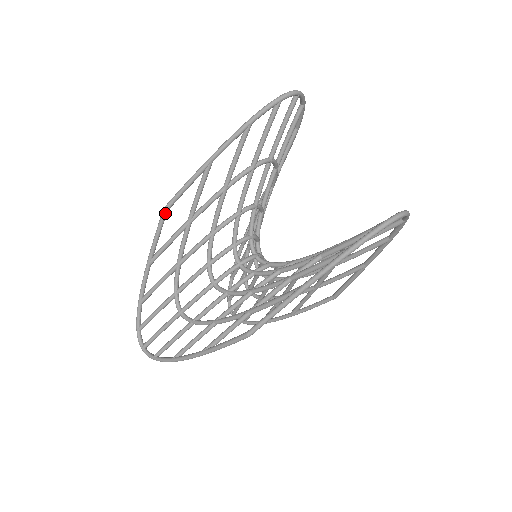
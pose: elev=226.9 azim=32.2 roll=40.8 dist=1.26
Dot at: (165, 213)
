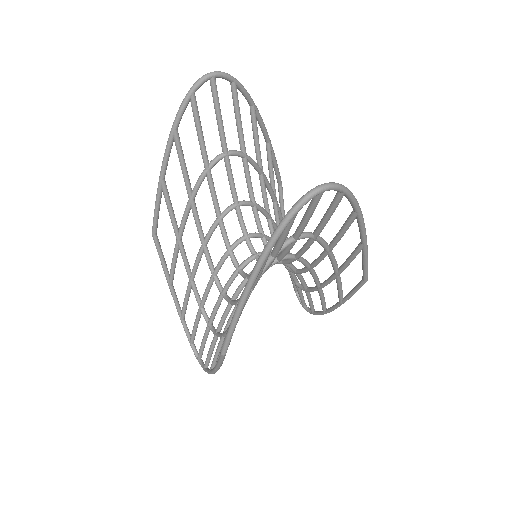
Dot at: (155, 238)
